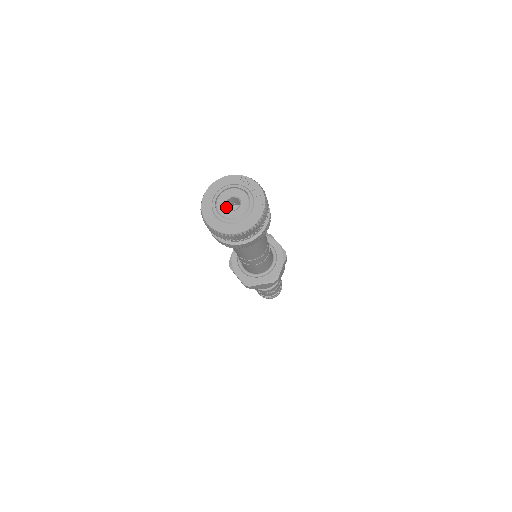
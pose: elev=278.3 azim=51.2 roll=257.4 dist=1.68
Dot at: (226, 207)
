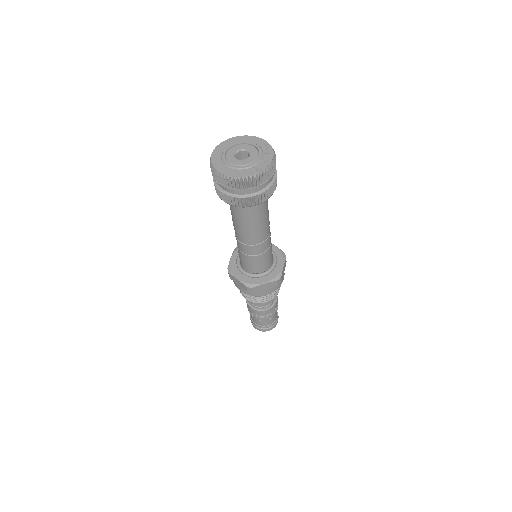
Dot at: (236, 153)
